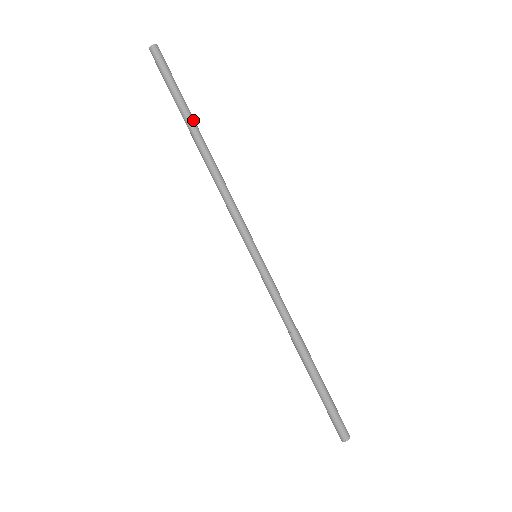
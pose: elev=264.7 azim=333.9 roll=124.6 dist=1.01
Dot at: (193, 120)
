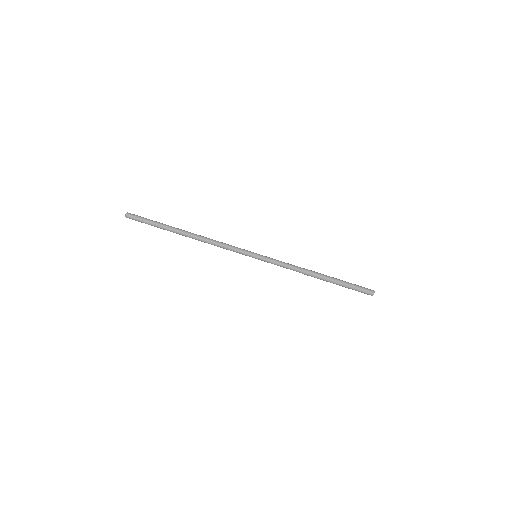
Dot at: (172, 229)
